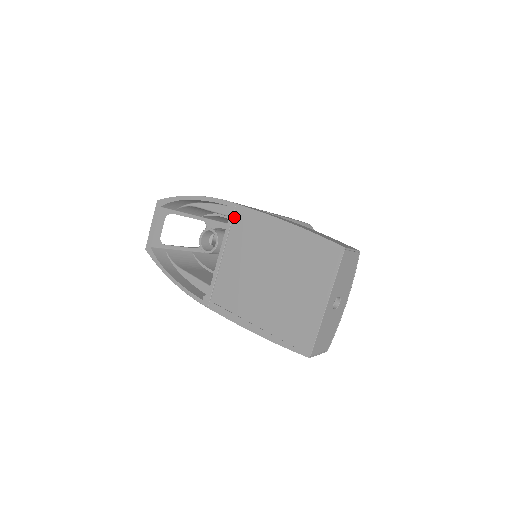
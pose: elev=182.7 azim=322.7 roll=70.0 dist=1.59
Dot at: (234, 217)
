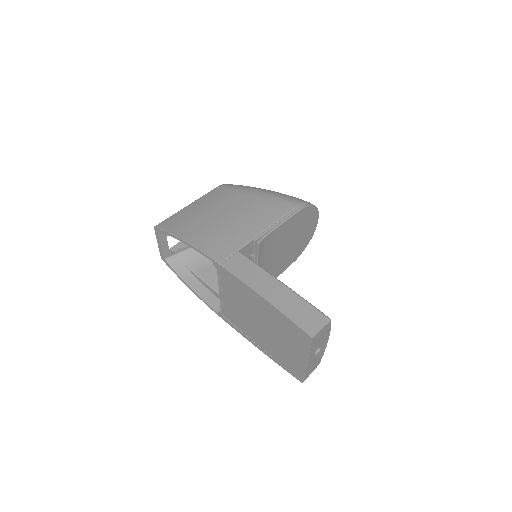
Dot at: (221, 273)
